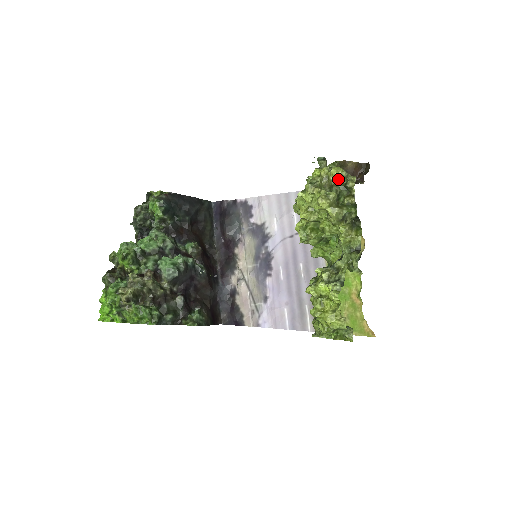
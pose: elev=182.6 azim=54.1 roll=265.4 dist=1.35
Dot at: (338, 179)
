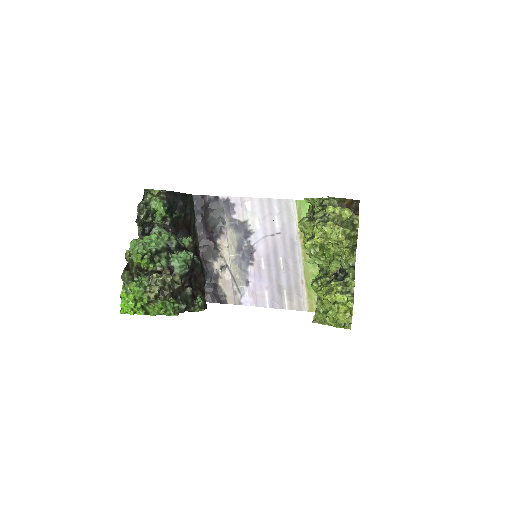
Dot at: (348, 217)
